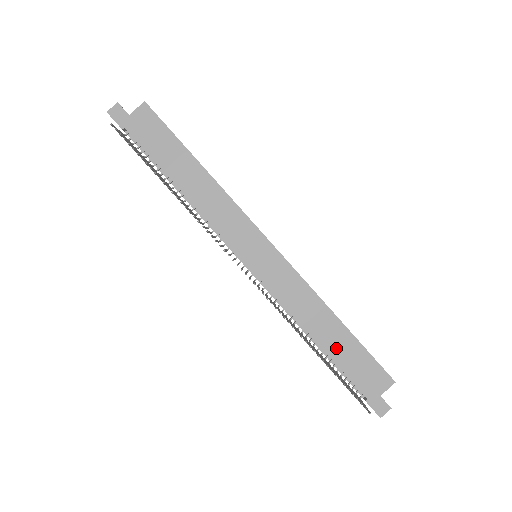
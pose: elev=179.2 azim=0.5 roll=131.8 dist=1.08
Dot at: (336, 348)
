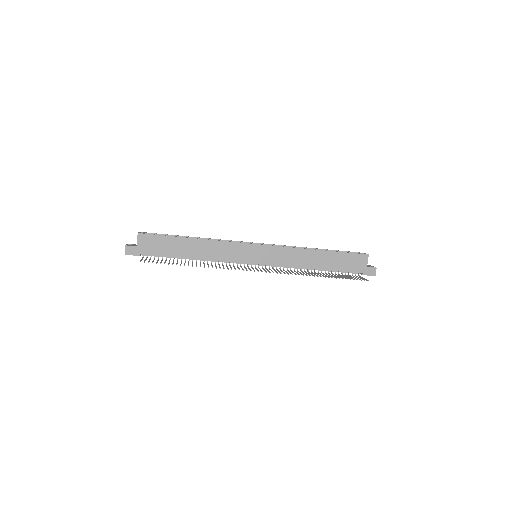
Dot at: (329, 264)
